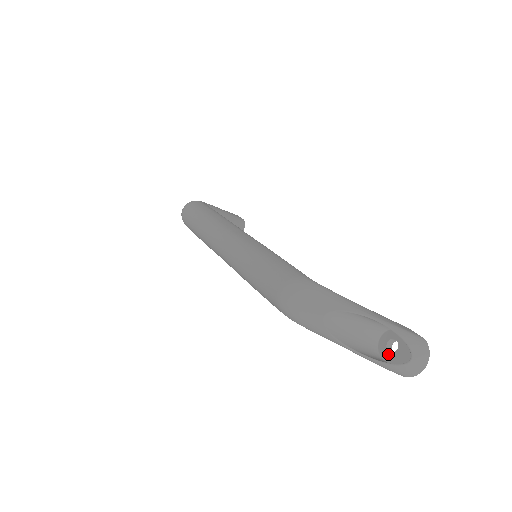
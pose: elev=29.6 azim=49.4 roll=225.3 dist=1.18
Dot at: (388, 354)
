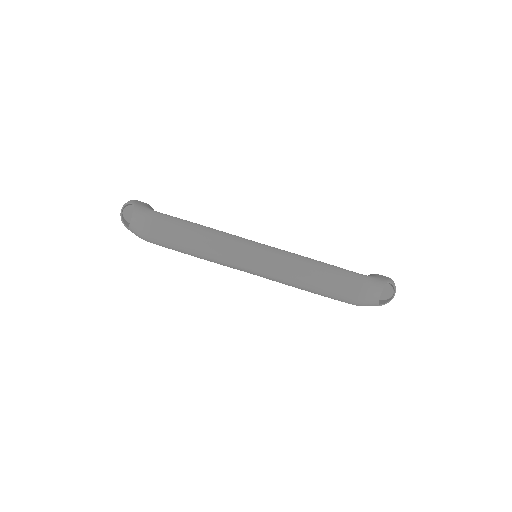
Dot at: occluded
